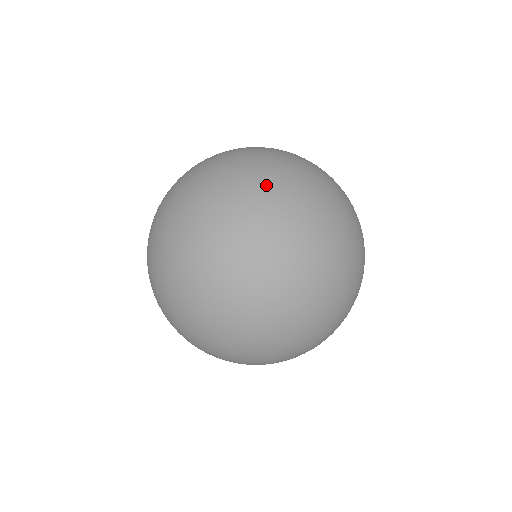
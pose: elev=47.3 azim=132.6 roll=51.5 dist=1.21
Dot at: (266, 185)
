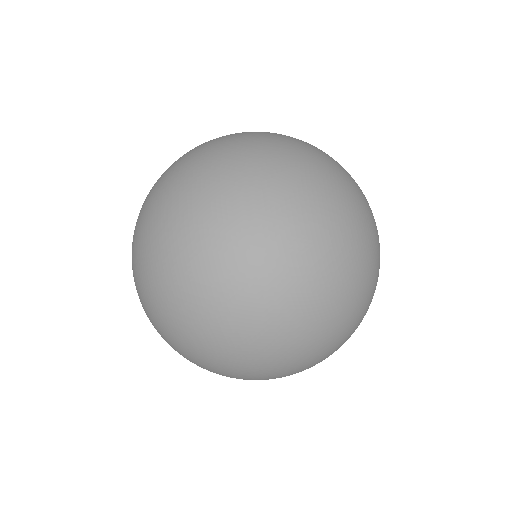
Dot at: (316, 149)
